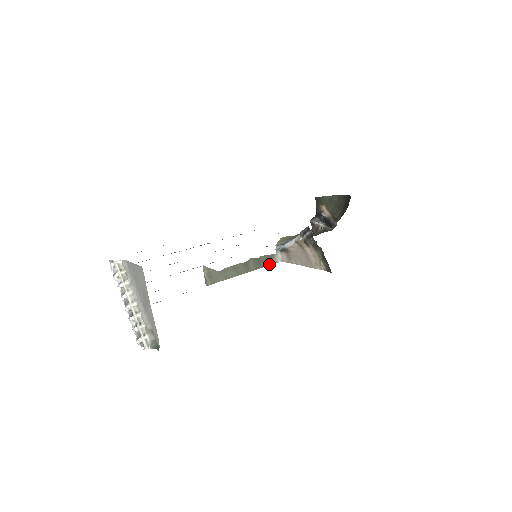
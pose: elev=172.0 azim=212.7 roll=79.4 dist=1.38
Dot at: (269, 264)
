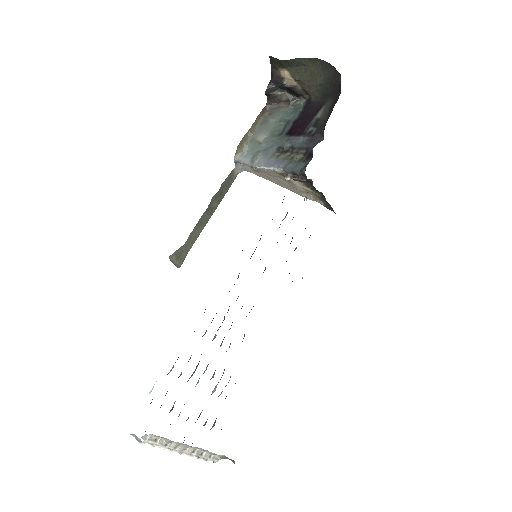
Dot at: (230, 184)
